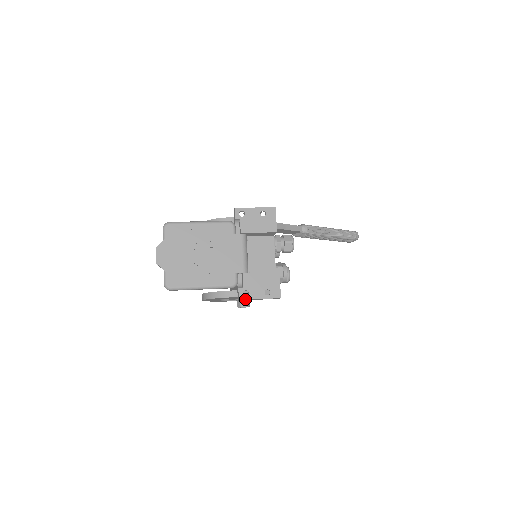
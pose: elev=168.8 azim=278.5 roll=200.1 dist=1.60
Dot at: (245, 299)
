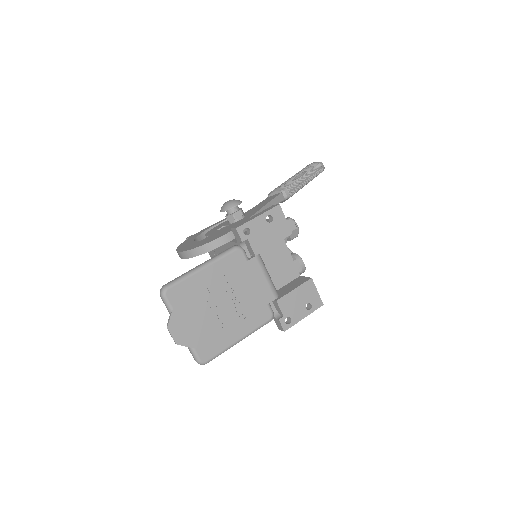
Dot at: (290, 327)
